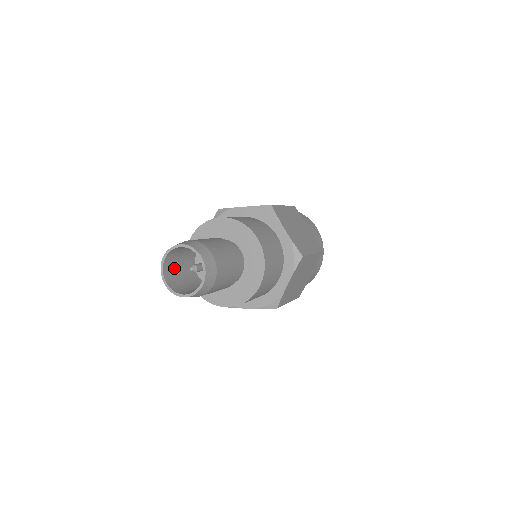
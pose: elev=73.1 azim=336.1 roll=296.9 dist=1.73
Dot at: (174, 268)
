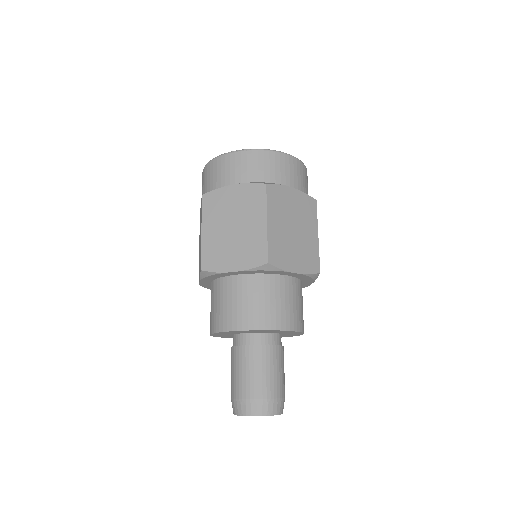
Dot at: occluded
